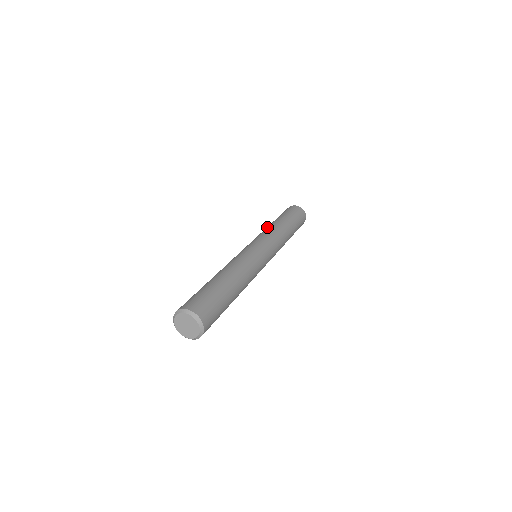
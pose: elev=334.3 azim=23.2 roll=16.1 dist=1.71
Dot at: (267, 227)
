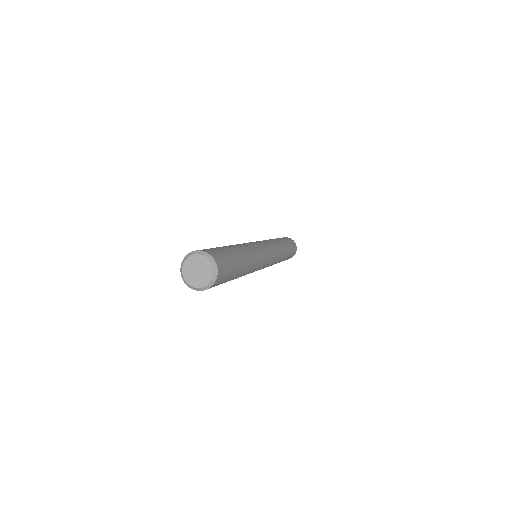
Dot at: occluded
